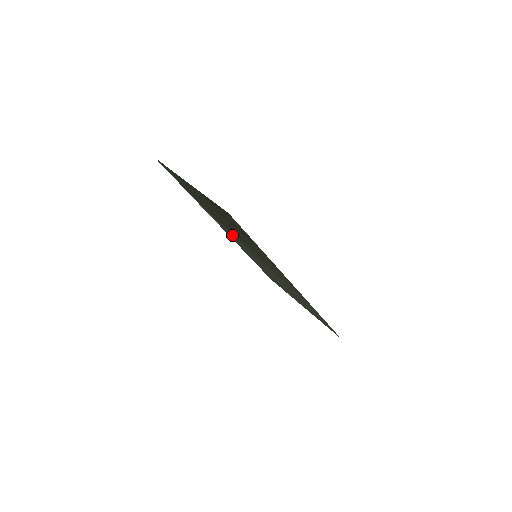
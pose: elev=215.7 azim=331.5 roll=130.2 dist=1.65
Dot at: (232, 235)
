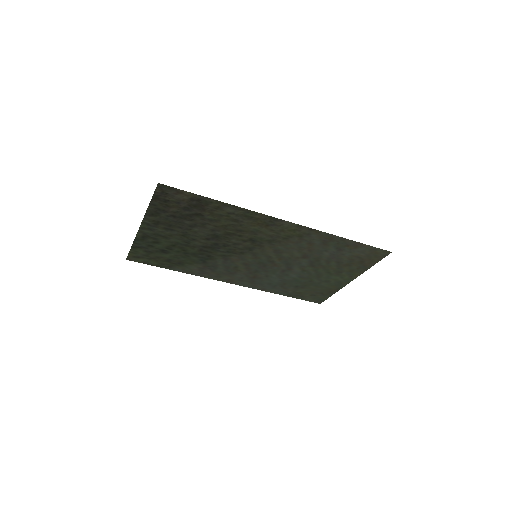
Dot at: (232, 269)
